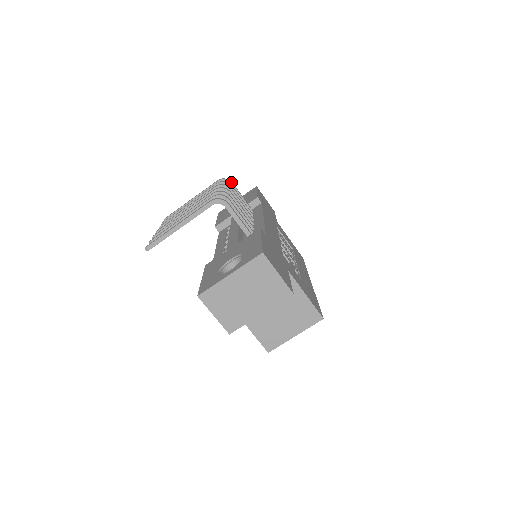
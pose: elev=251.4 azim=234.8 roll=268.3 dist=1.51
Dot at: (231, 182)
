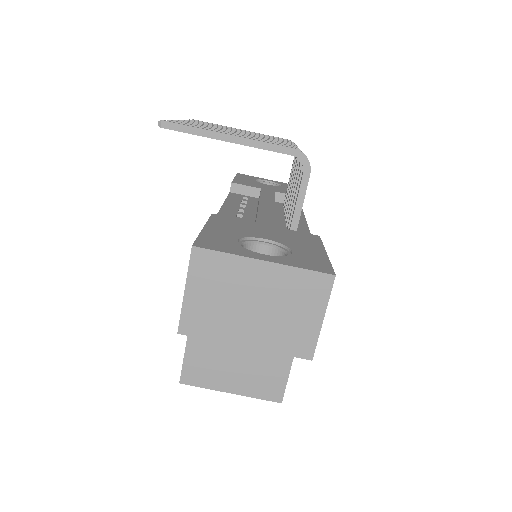
Dot at: occluded
